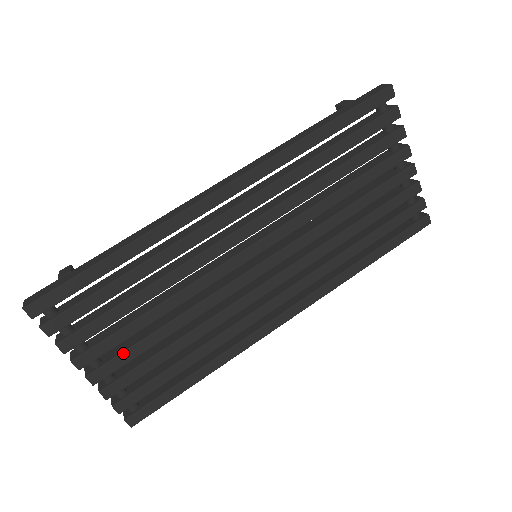
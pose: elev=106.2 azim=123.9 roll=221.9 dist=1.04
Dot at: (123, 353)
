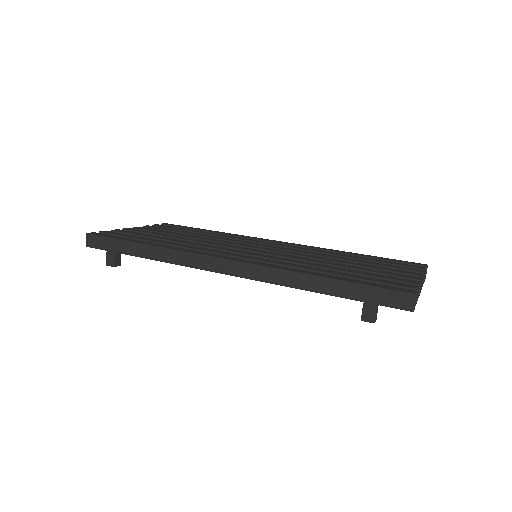
Dot at: (151, 232)
